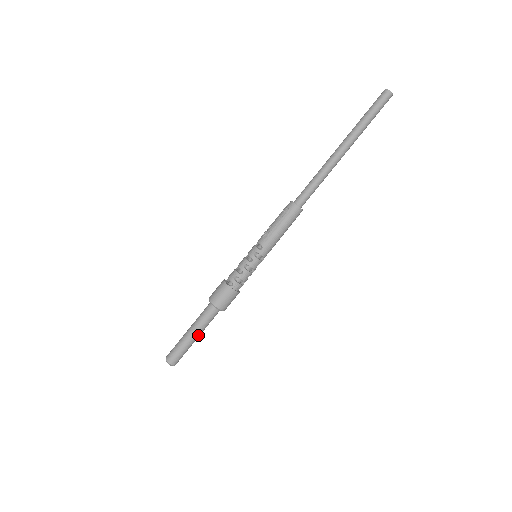
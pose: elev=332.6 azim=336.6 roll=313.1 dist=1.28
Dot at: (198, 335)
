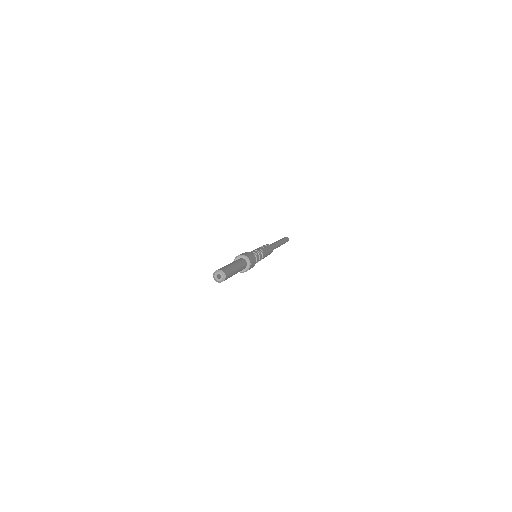
Dot at: (237, 271)
